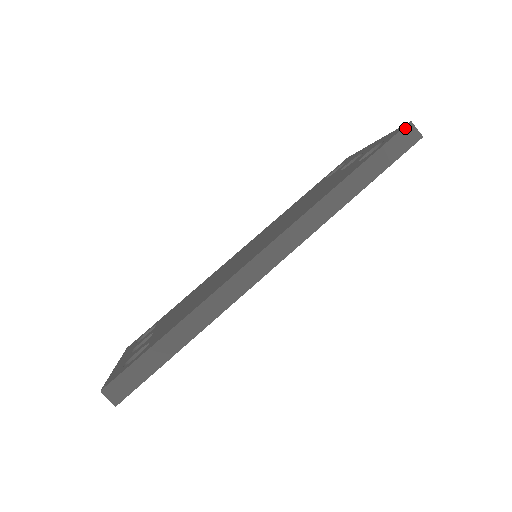
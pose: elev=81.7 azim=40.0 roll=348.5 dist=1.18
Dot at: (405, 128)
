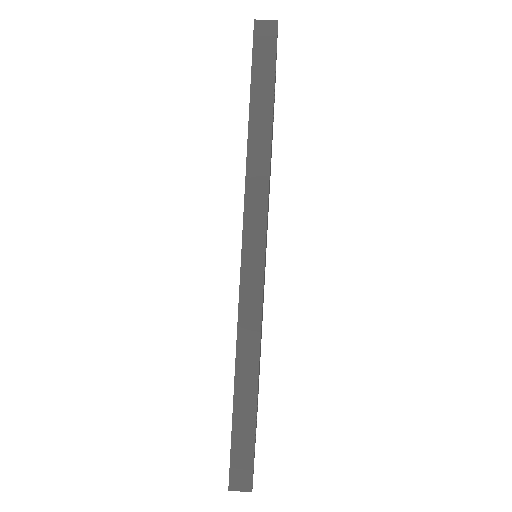
Dot at: (255, 31)
